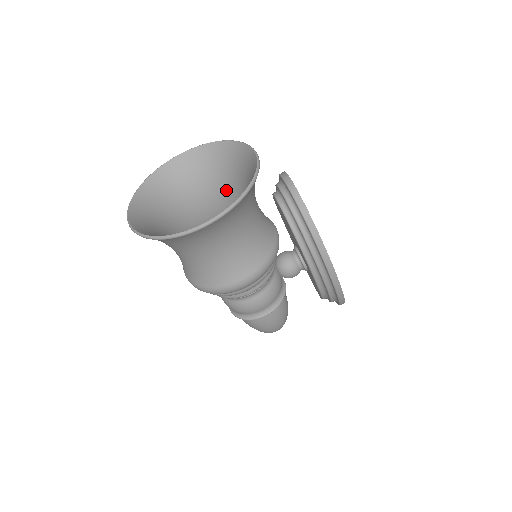
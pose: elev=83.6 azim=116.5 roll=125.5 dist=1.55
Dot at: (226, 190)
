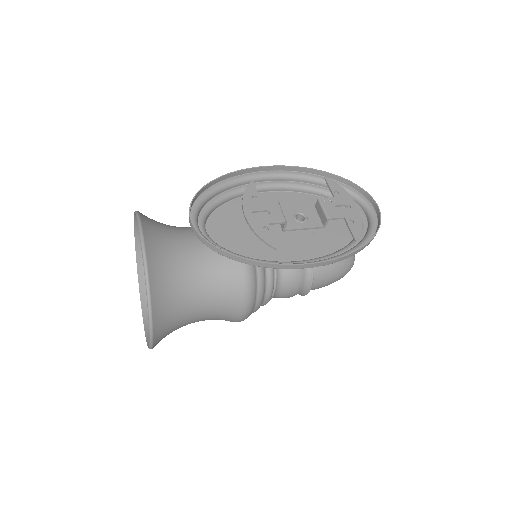
Dot at: occluded
